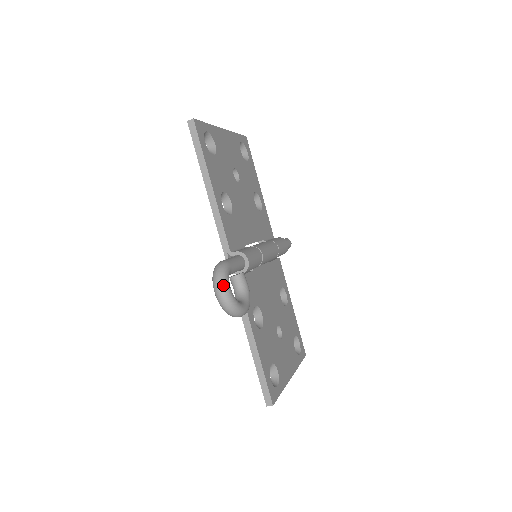
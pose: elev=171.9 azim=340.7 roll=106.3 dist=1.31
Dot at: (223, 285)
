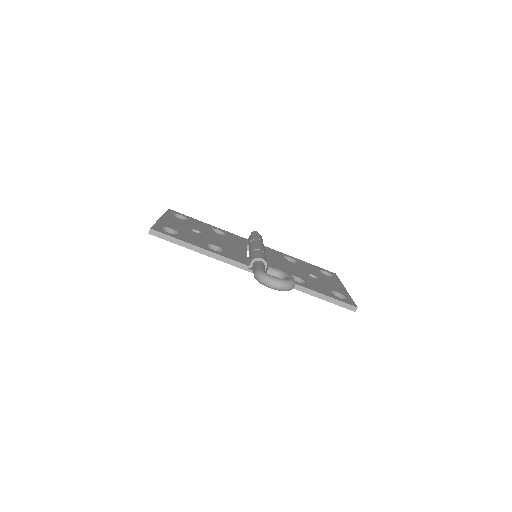
Dot at: (272, 280)
